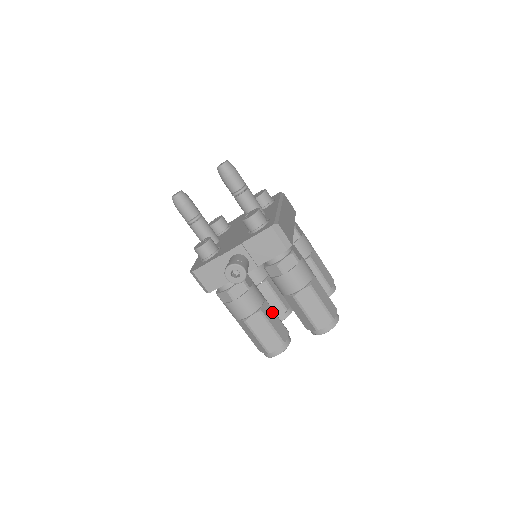
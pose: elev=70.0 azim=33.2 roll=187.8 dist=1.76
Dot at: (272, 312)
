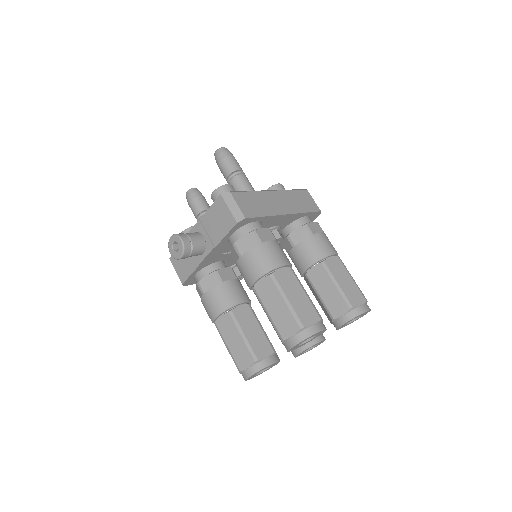
Dot at: (253, 319)
